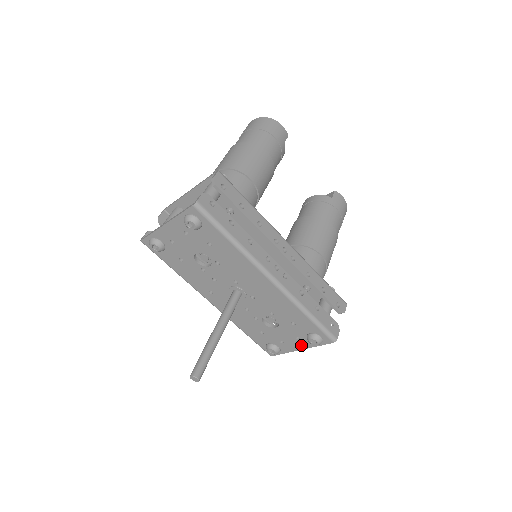
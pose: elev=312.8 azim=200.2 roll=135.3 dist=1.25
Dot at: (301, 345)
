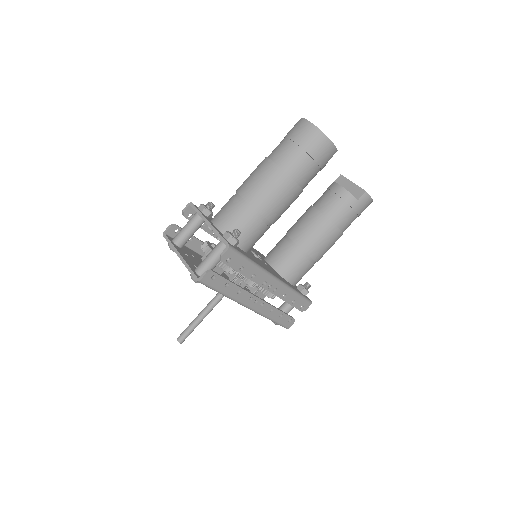
Dot at: occluded
